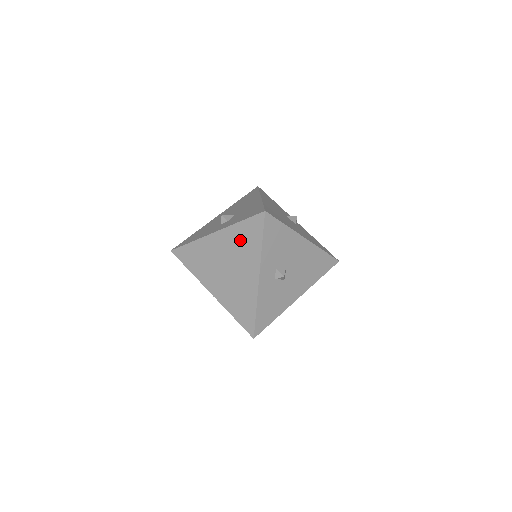
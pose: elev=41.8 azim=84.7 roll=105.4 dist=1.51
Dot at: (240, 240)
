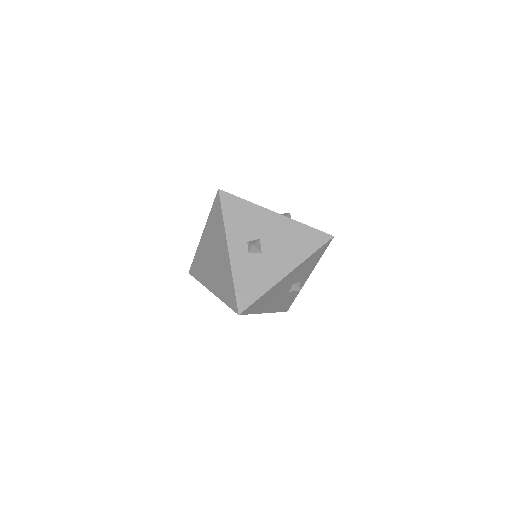
Dot at: (213, 227)
